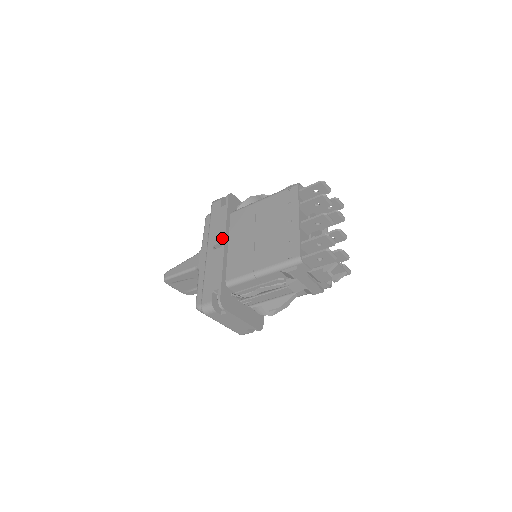
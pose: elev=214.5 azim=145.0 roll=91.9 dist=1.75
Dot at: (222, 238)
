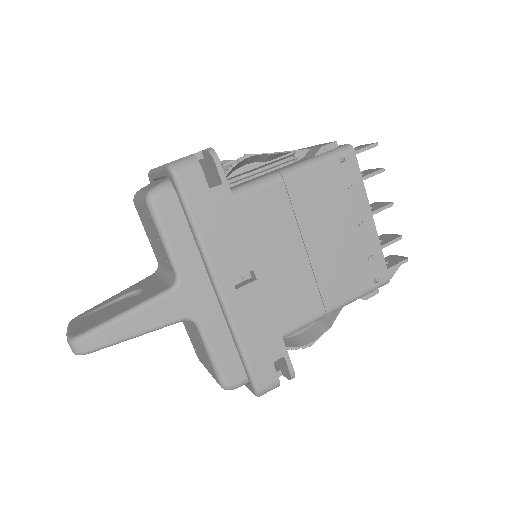
Dot at: (250, 263)
